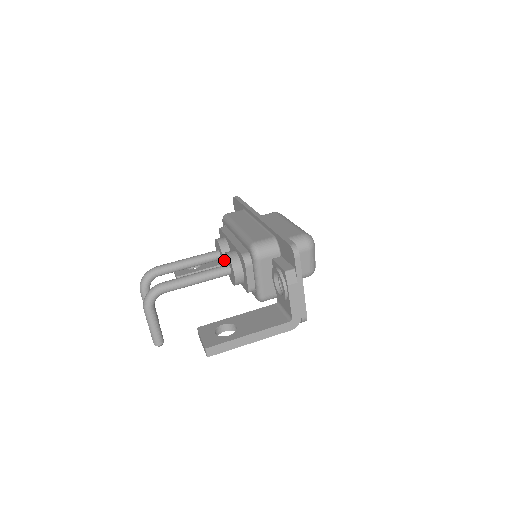
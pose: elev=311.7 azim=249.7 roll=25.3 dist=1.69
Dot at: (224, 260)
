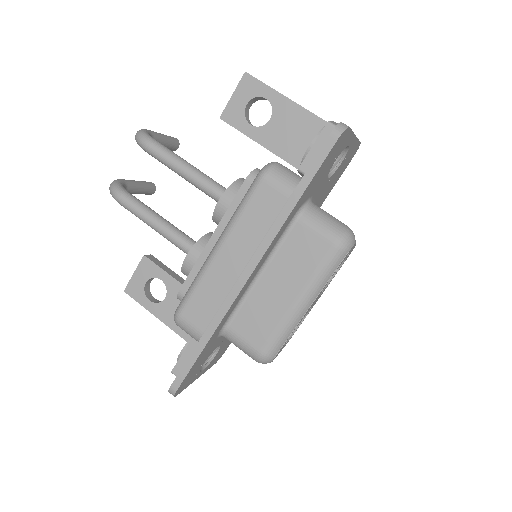
Dot at: occluded
